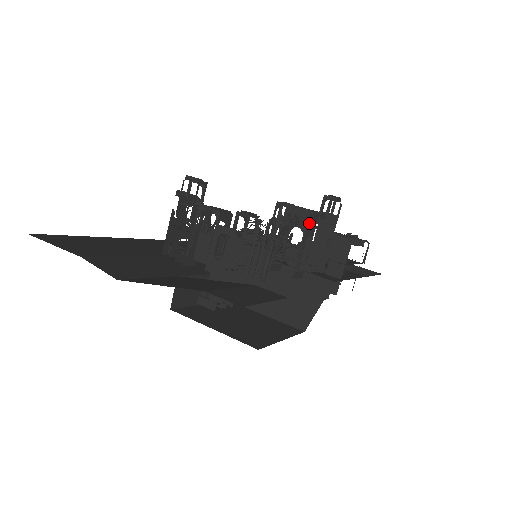
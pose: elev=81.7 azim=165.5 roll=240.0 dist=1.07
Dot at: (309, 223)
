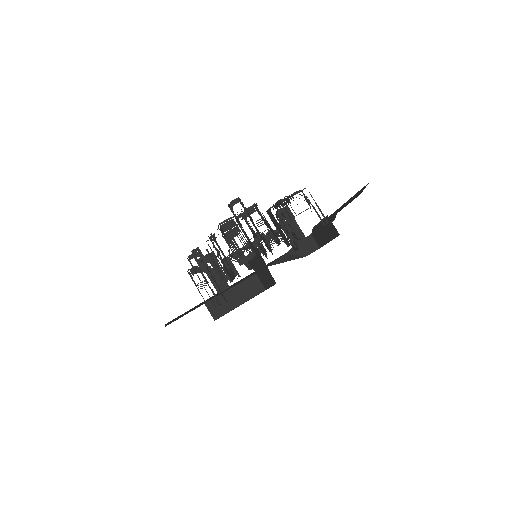
Dot at: (226, 229)
